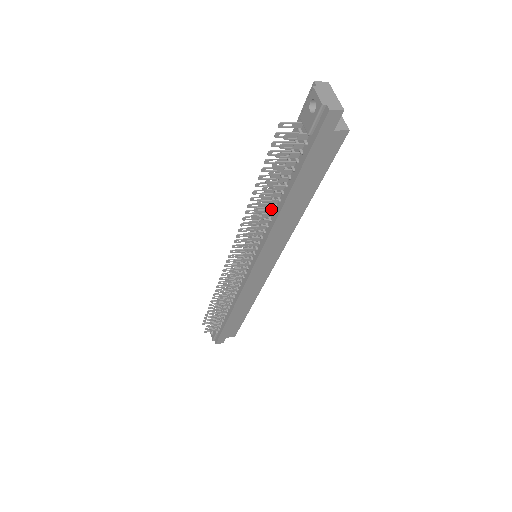
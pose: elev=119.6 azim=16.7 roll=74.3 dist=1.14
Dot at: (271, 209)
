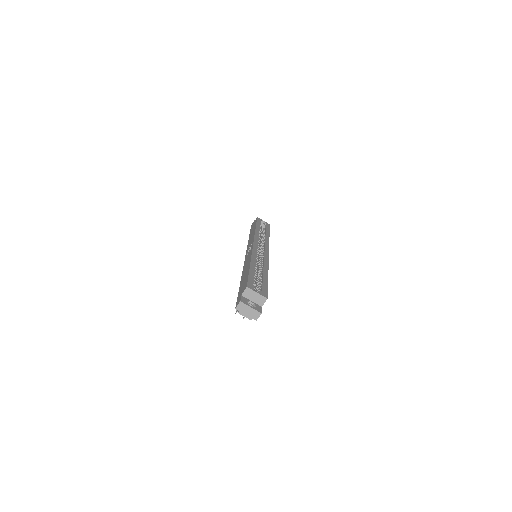
Dot at: occluded
